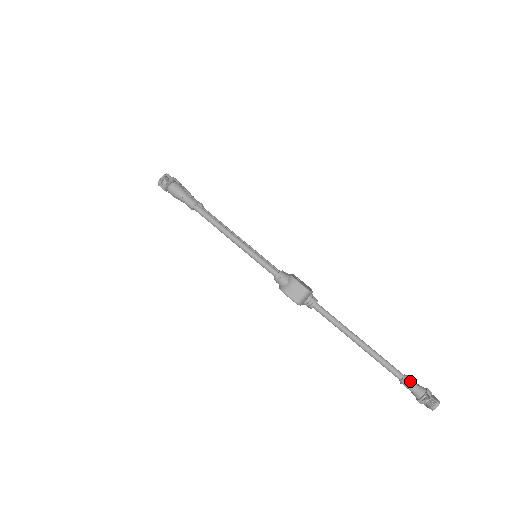
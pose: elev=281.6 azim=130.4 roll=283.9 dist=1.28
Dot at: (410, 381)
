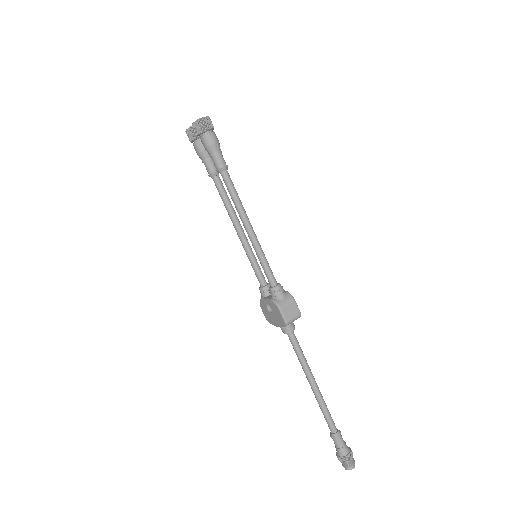
Dot at: (341, 436)
